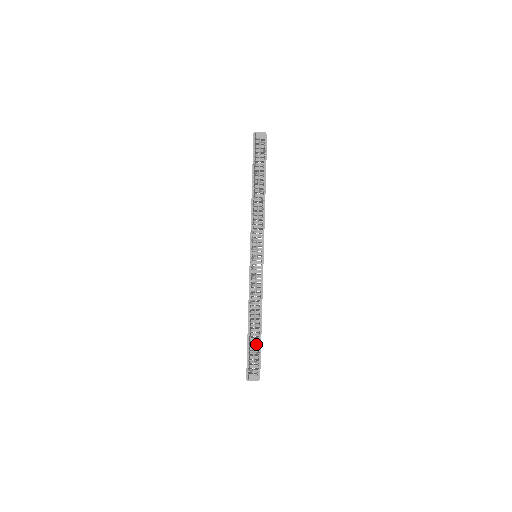
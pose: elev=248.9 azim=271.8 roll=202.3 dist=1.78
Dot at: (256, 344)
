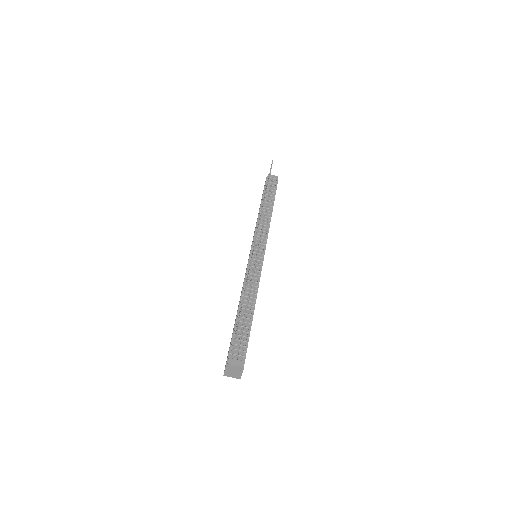
Dot at: (245, 327)
